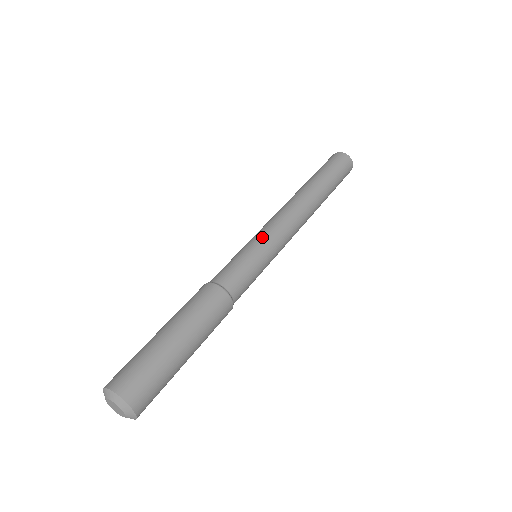
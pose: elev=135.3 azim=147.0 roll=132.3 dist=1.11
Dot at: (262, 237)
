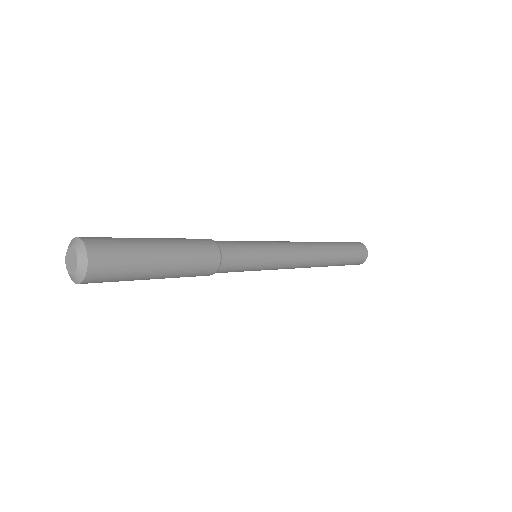
Dot at: (265, 241)
